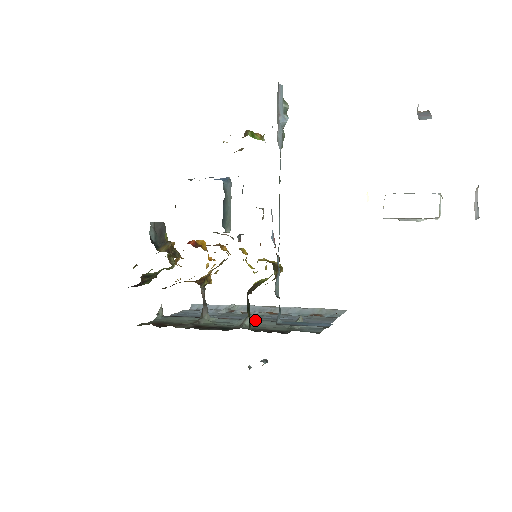
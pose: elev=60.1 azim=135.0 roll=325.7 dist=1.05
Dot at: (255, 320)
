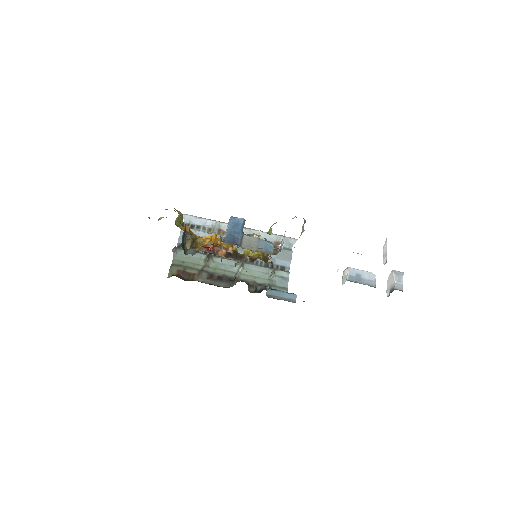
Dot at: occluded
